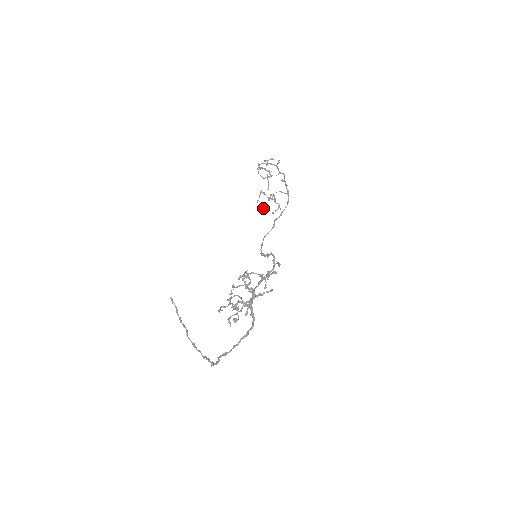
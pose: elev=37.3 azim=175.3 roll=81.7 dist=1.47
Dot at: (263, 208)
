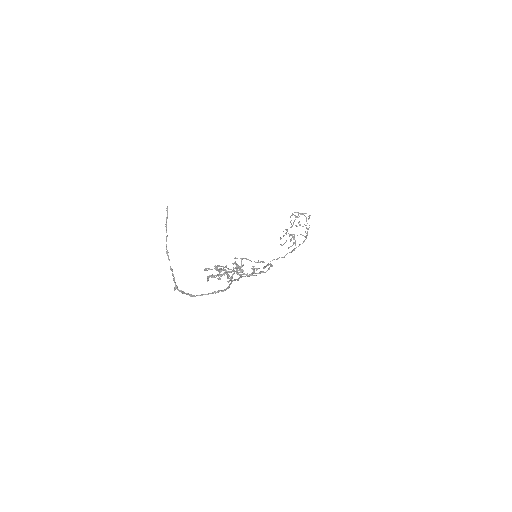
Dot at: occluded
